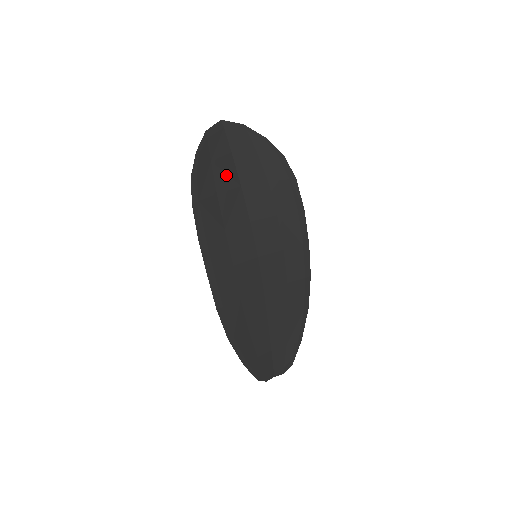
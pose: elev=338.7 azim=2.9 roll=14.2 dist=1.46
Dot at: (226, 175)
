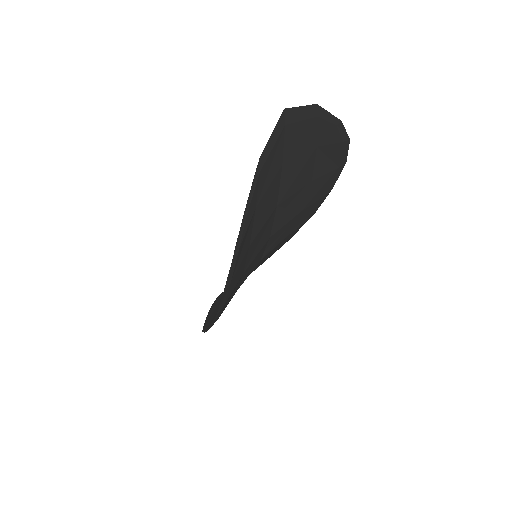
Dot at: (266, 209)
